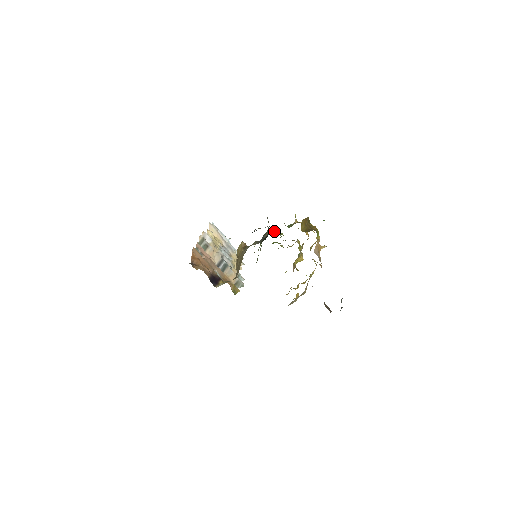
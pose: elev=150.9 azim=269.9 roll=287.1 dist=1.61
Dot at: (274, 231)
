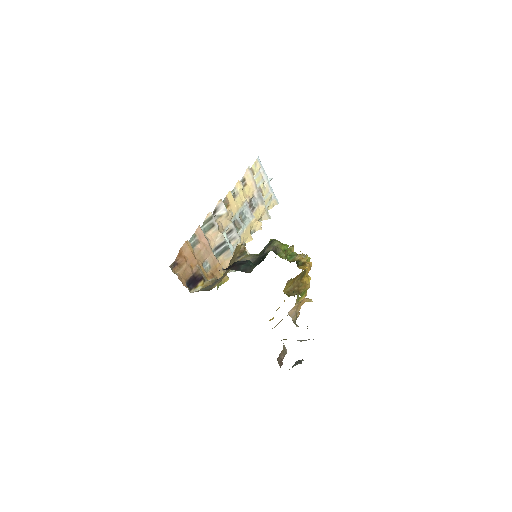
Dot at: (279, 248)
